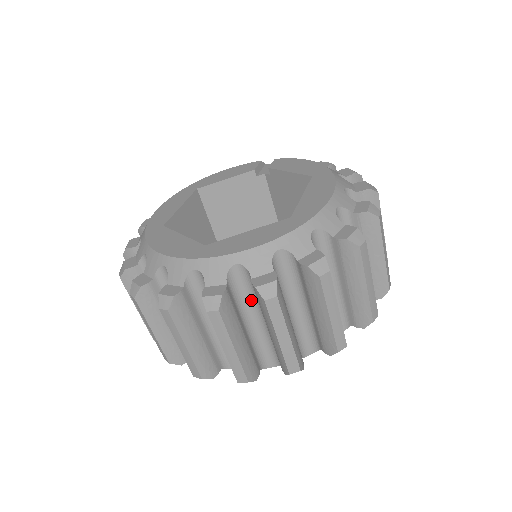
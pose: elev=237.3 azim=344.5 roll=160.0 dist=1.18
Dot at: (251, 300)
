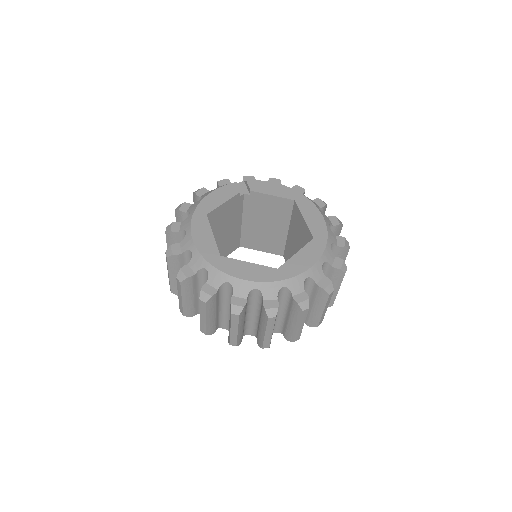
Dot at: occluded
